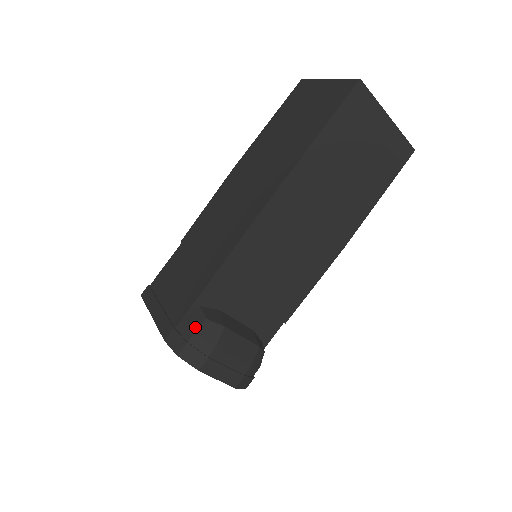
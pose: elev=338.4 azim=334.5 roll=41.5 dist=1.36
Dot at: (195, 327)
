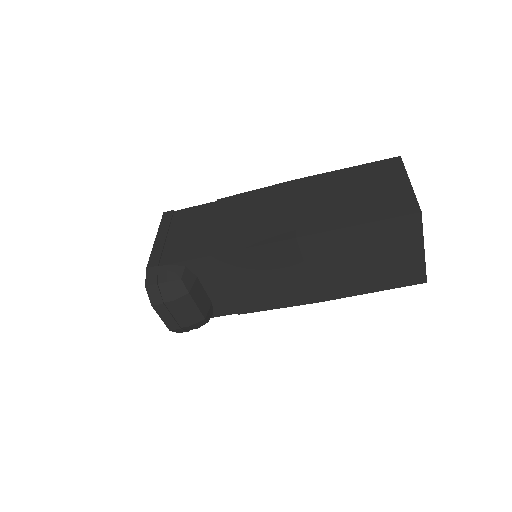
Dot at: (170, 278)
